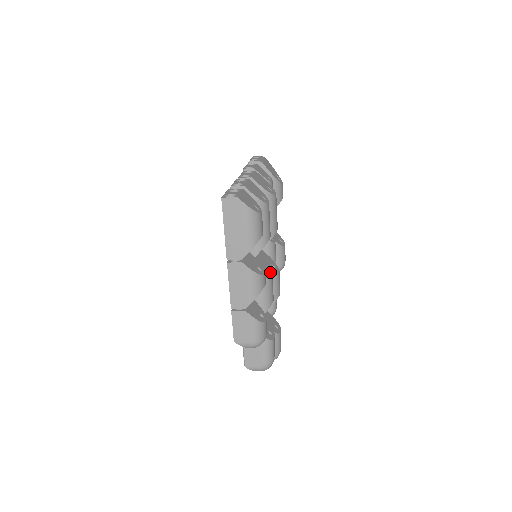
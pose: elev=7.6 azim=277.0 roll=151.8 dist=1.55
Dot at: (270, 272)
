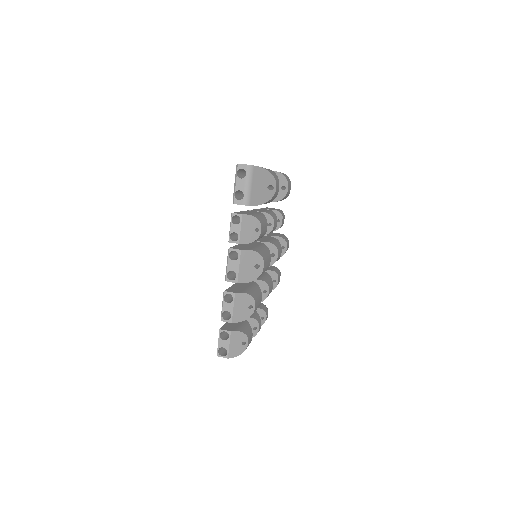
Dot at: (267, 286)
